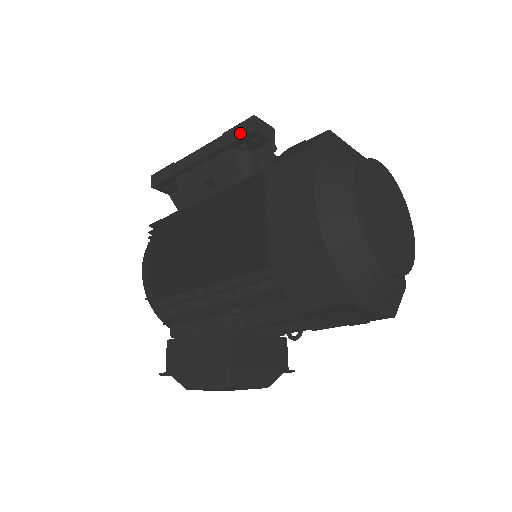
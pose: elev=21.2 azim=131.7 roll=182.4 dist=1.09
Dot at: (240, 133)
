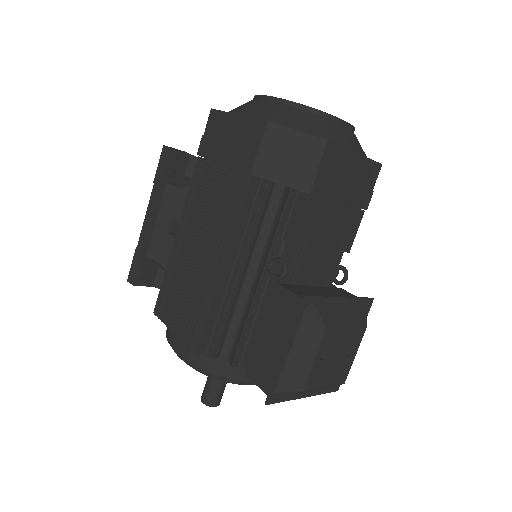
Dot at: (164, 164)
